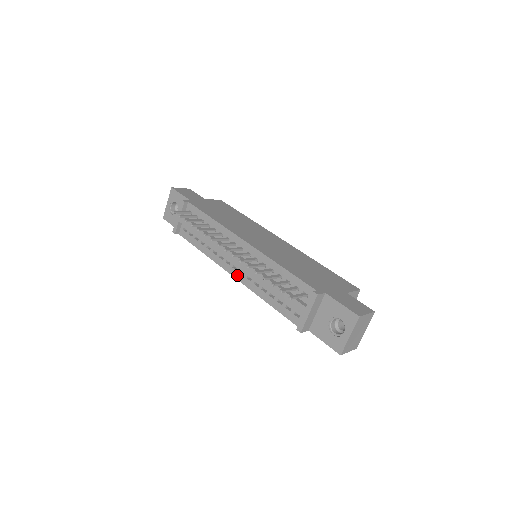
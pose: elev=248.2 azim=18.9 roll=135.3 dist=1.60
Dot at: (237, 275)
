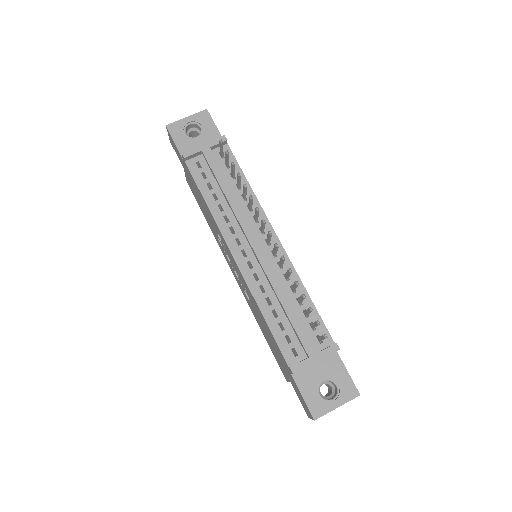
Dot at: (242, 262)
